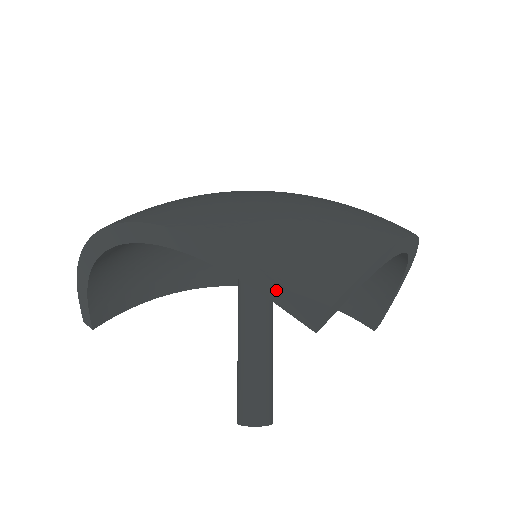
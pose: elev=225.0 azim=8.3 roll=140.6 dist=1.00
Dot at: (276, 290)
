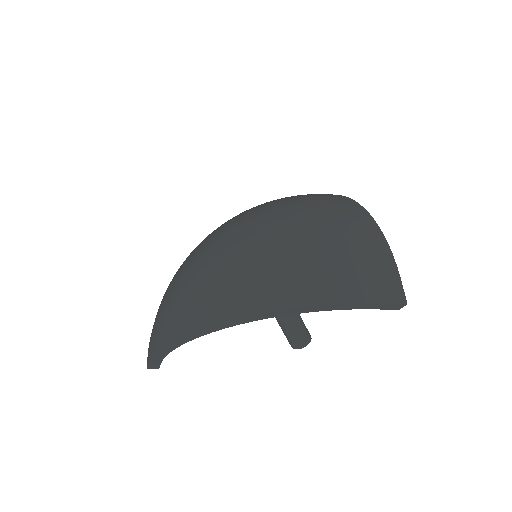
Dot at: (380, 306)
